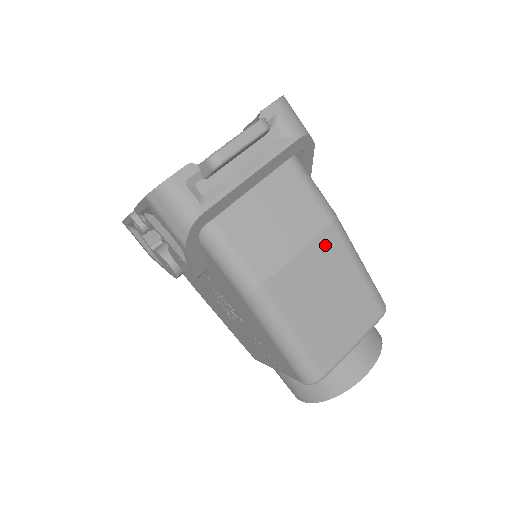
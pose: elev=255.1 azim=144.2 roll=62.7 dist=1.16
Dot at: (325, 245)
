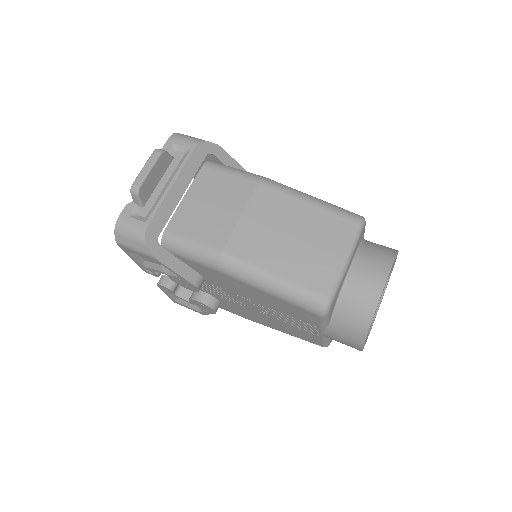
Dot at: (263, 200)
